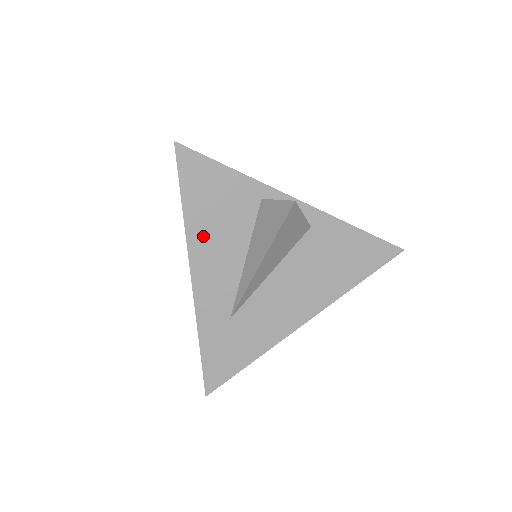
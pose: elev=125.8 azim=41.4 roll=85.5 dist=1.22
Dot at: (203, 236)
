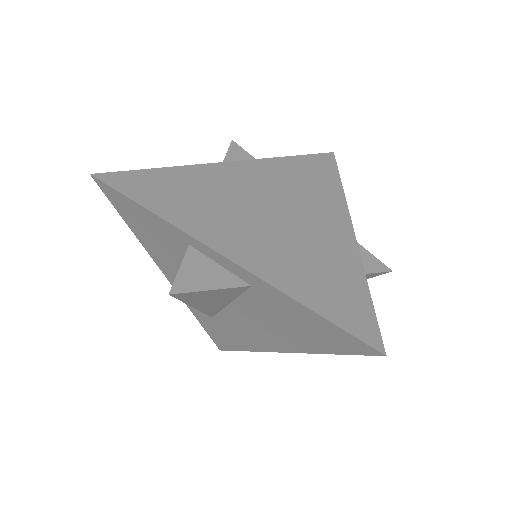
Dot at: (158, 255)
